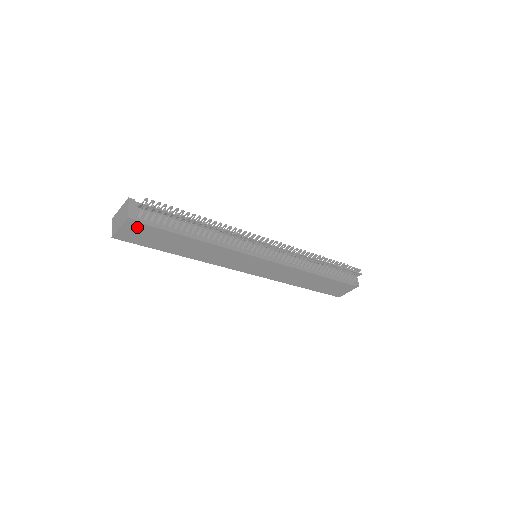
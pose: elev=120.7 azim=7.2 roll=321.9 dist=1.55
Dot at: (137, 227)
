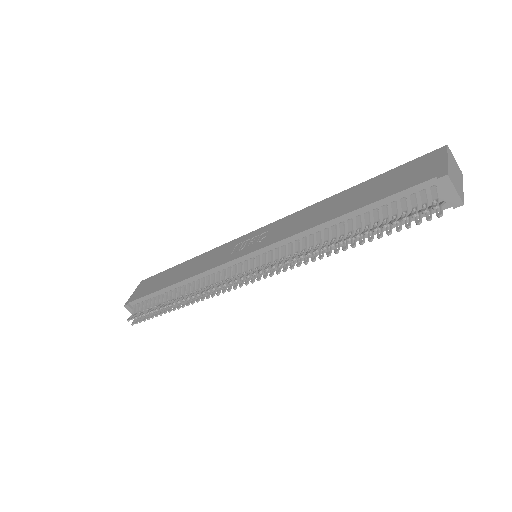
Dot at: occluded
